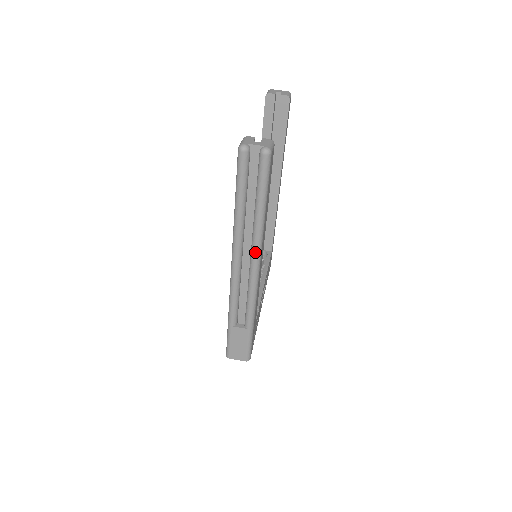
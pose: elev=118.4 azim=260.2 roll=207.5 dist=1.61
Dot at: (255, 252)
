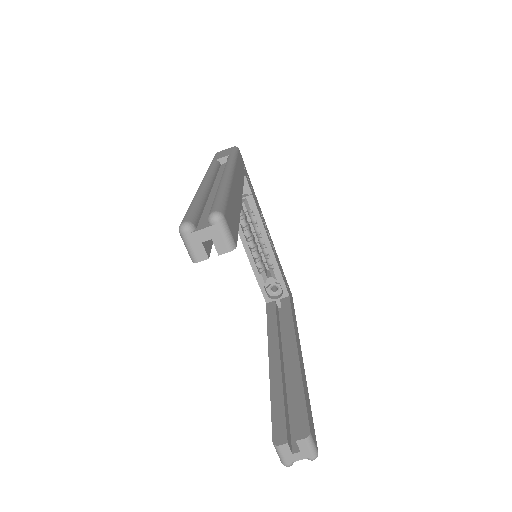
Dot at: occluded
